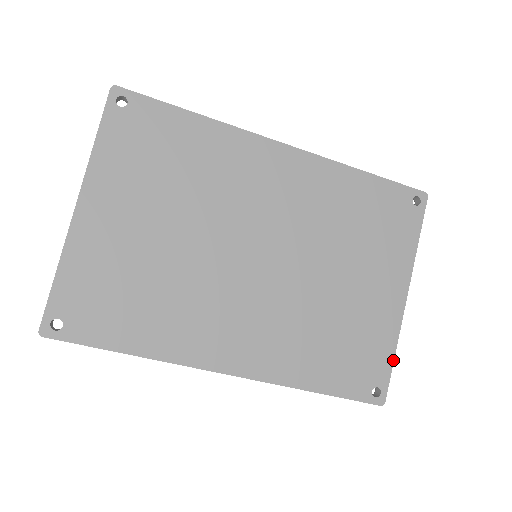
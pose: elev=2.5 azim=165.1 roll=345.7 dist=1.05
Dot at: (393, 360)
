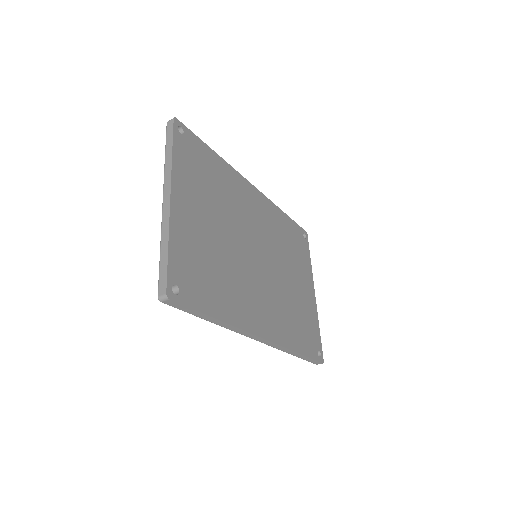
Dot at: occluded
